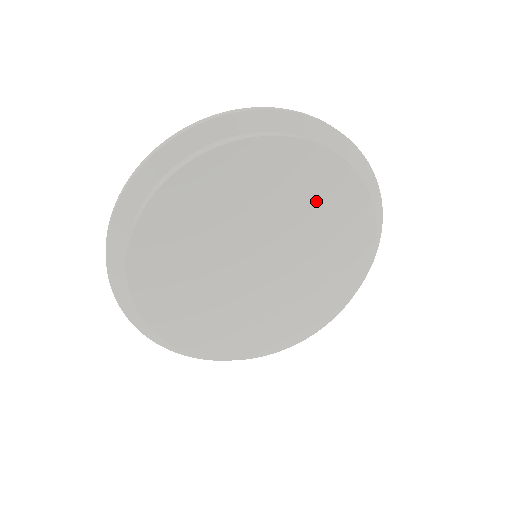
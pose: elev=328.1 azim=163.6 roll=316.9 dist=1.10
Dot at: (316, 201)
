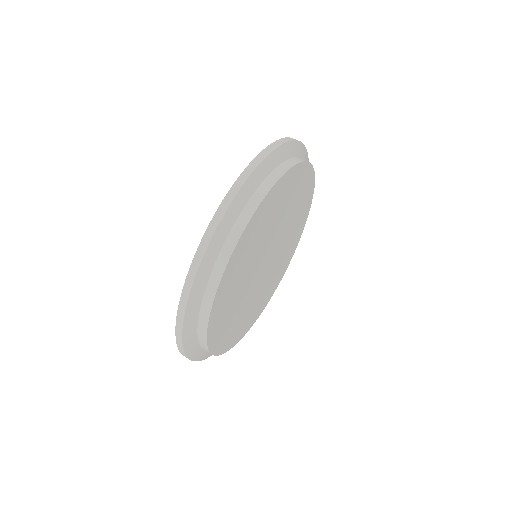
Dot at: (294, 199)
